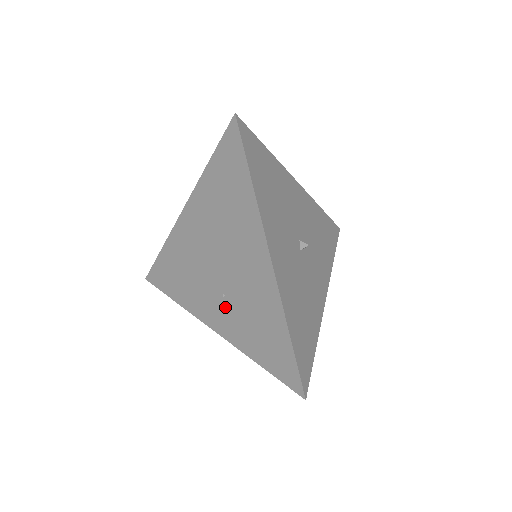
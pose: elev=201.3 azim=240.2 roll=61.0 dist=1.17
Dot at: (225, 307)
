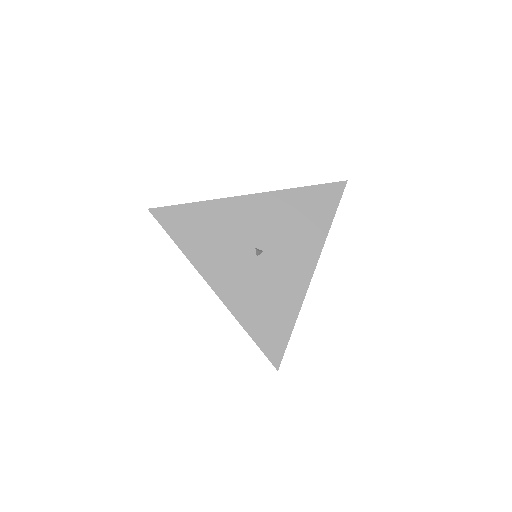
Dot at: occluded
